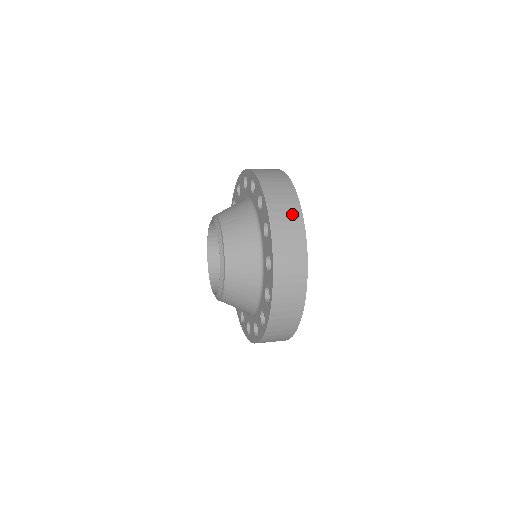
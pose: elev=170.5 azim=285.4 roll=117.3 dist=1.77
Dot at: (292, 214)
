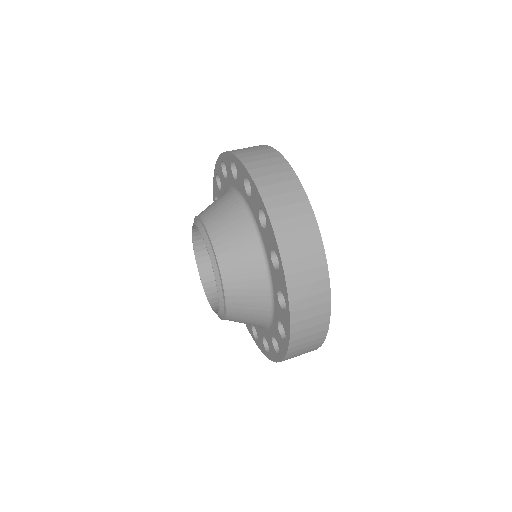
Dot at: occluded
